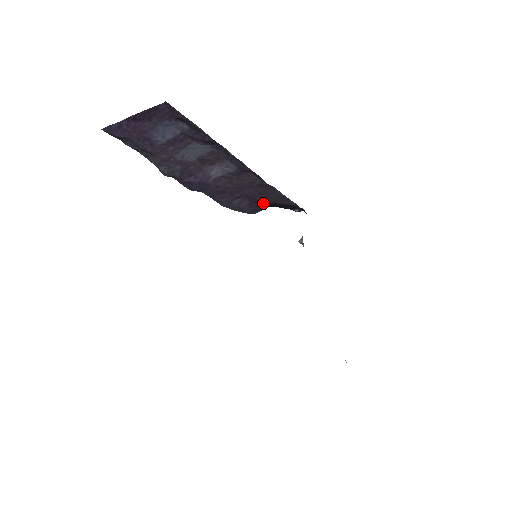
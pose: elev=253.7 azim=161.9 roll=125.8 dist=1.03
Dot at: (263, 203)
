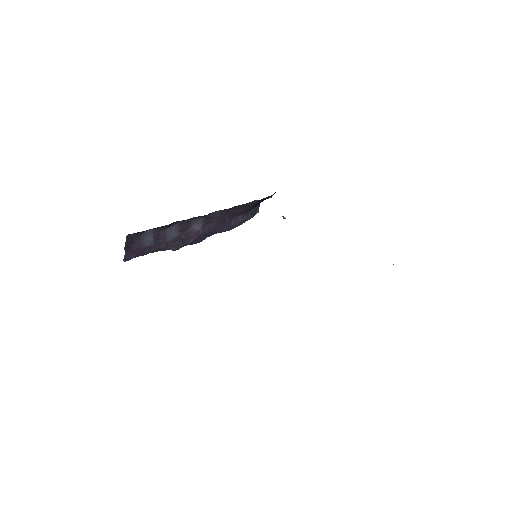
Dot at: (249, 209)
